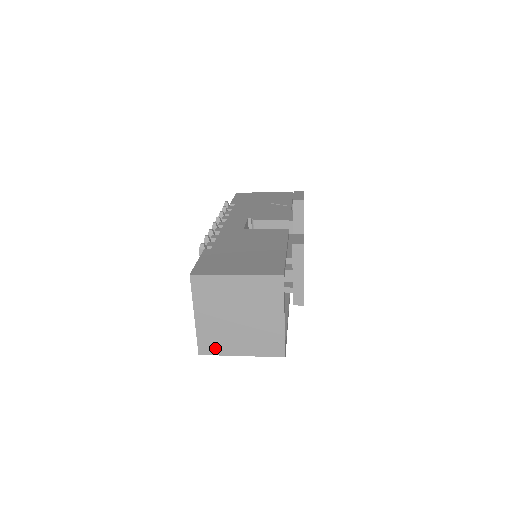
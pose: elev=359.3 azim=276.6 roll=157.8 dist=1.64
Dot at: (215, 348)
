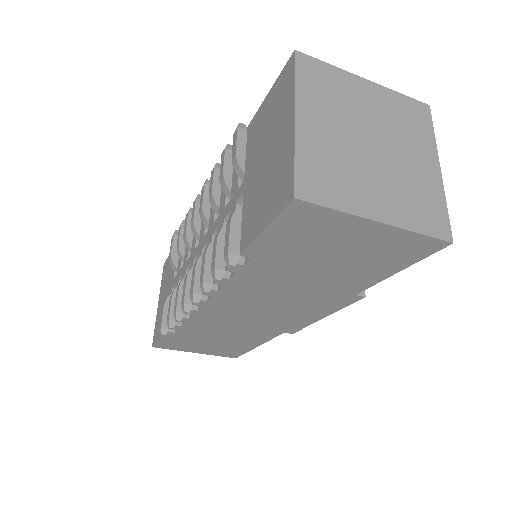
Dot at: (330, 192)
